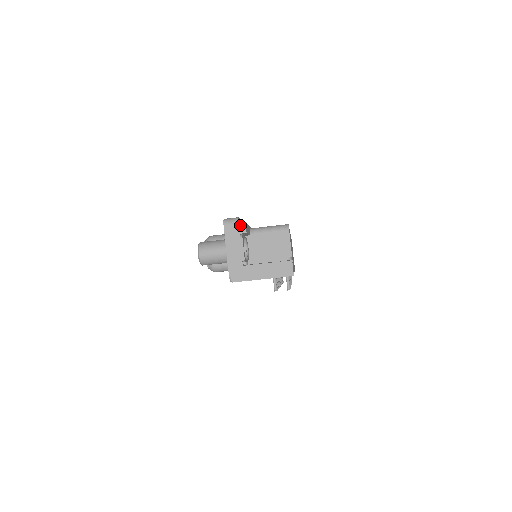
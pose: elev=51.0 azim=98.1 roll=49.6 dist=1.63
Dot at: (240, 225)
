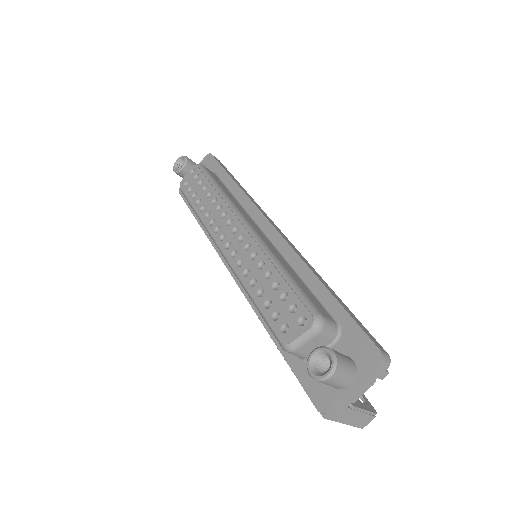
Dot at: occluded
